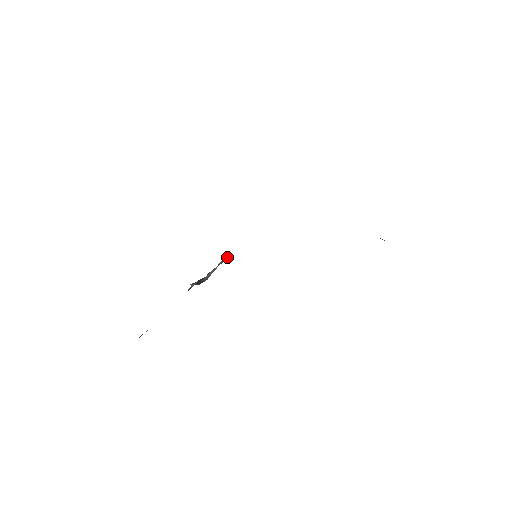
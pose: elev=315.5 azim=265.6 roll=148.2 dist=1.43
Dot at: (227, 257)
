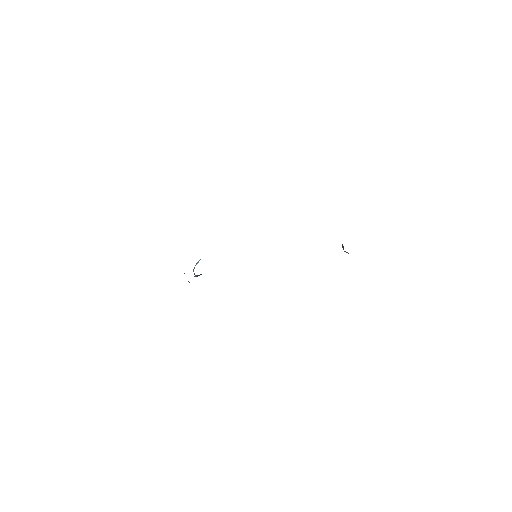
Dot at: occluded
